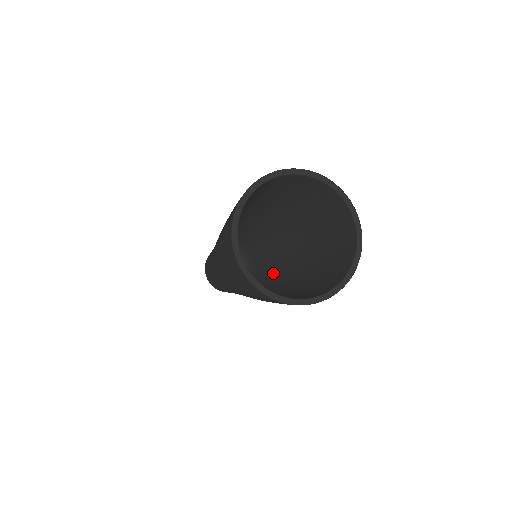
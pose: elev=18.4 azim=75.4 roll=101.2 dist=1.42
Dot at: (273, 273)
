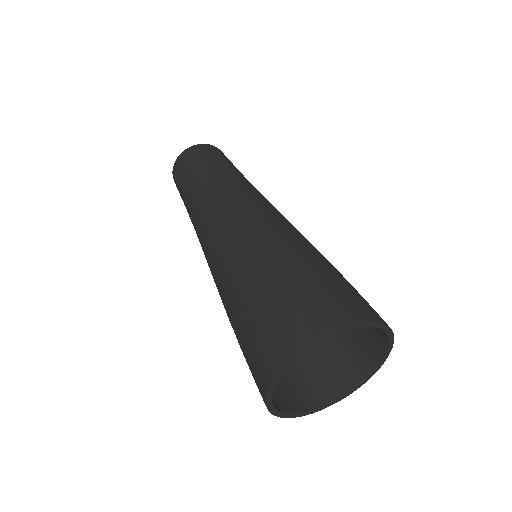
Dot at: occluded
